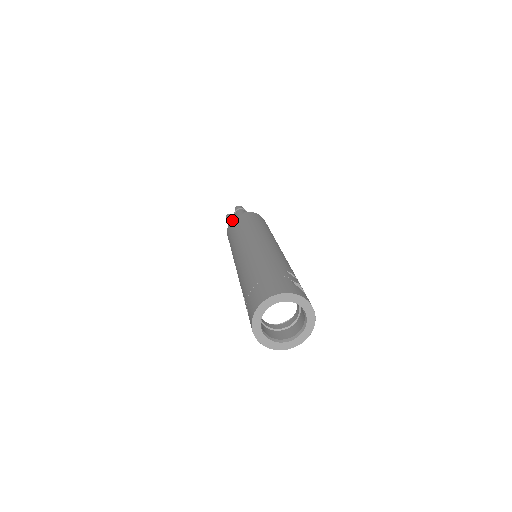
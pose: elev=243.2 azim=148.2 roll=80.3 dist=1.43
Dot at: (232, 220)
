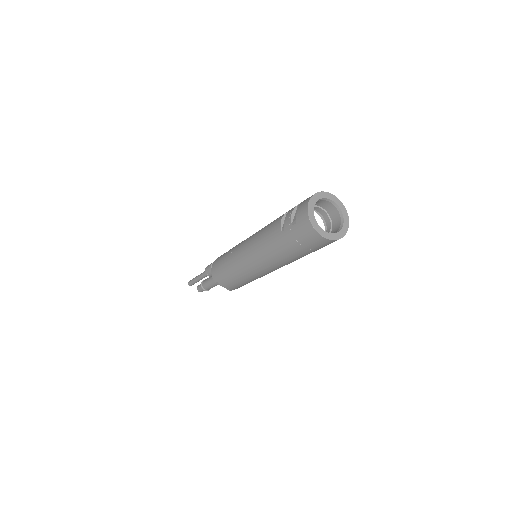
Dot at: occluded
